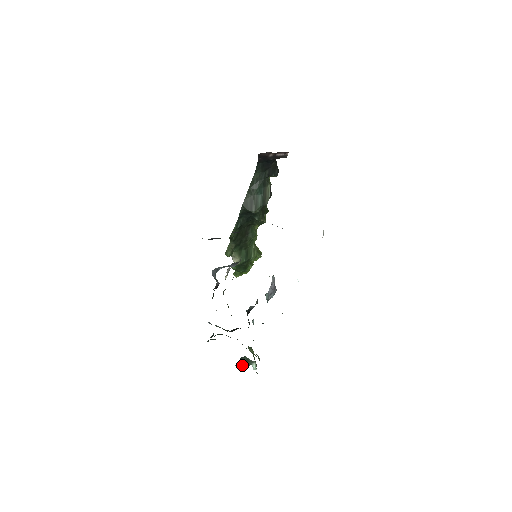
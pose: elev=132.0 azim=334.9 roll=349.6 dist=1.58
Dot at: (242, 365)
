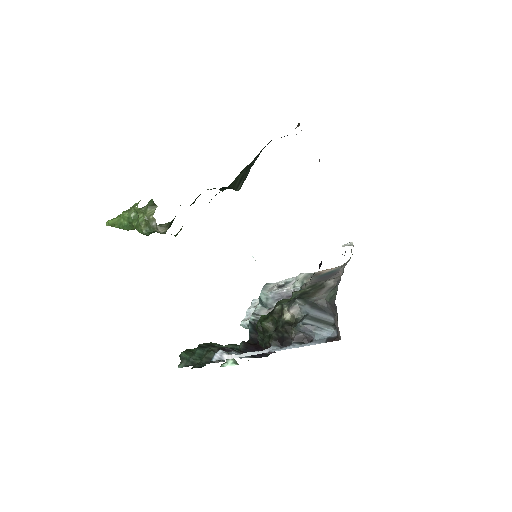
Dot at: occluded
